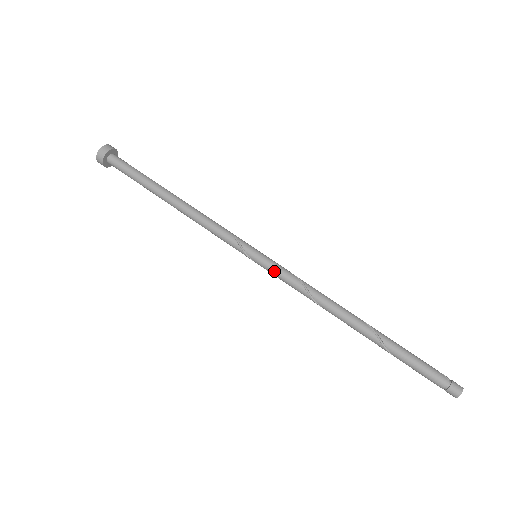
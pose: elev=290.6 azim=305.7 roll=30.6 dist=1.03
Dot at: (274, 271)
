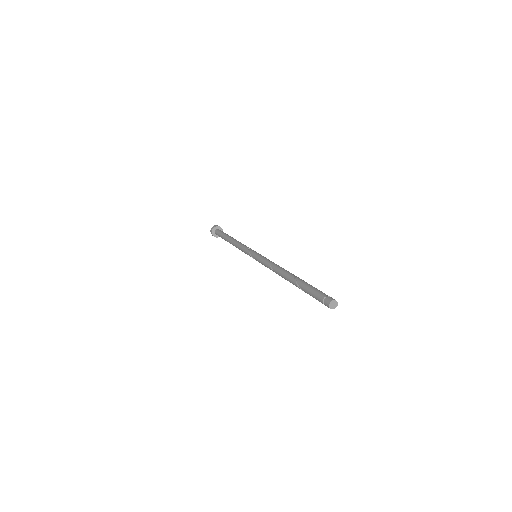
Dot at: (259, 259)
